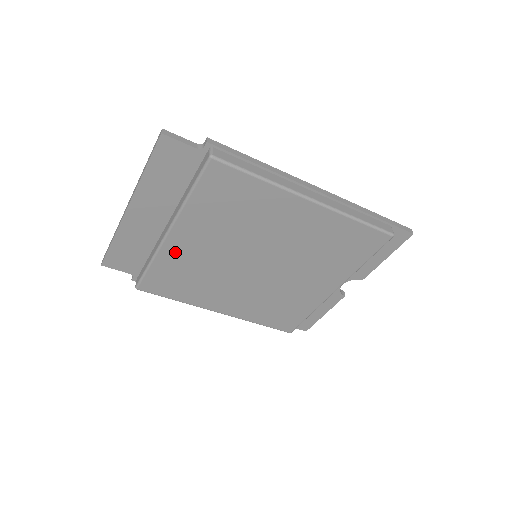
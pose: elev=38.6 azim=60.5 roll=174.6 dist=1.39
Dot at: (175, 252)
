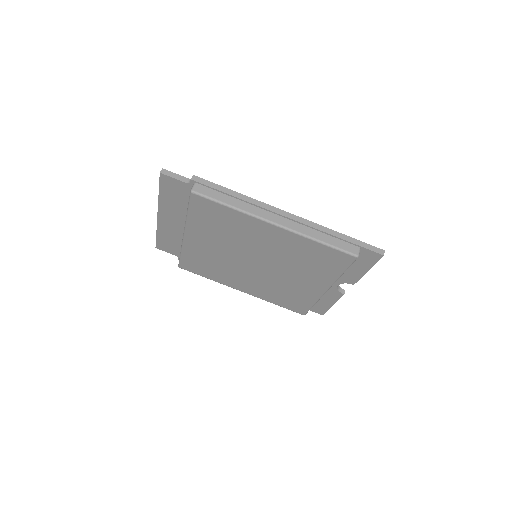
Dot at: (194, 248)
